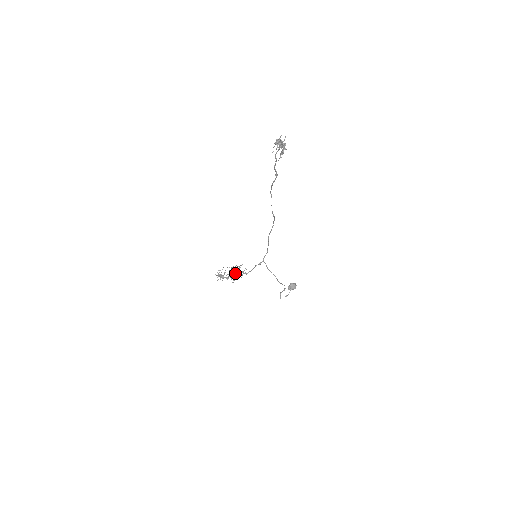
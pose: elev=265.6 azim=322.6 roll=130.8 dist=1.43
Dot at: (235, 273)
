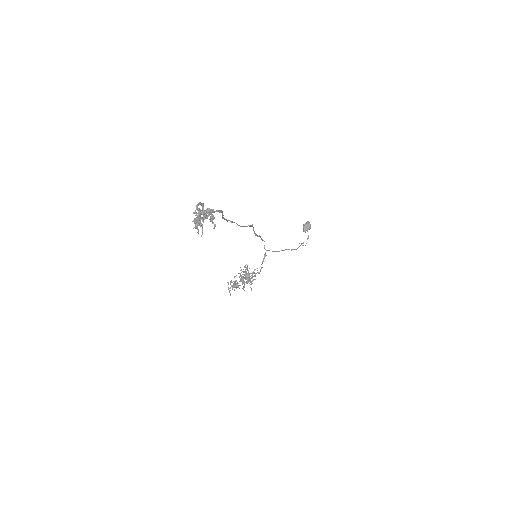
Dot at: (247, 279)
